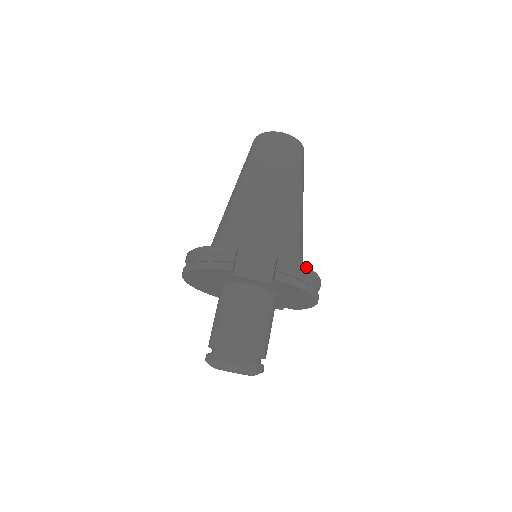
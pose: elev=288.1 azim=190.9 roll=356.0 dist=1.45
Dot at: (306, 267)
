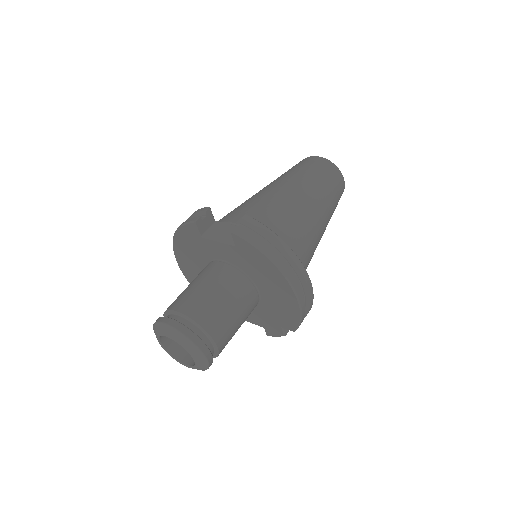
Dot at: (276, 235)
